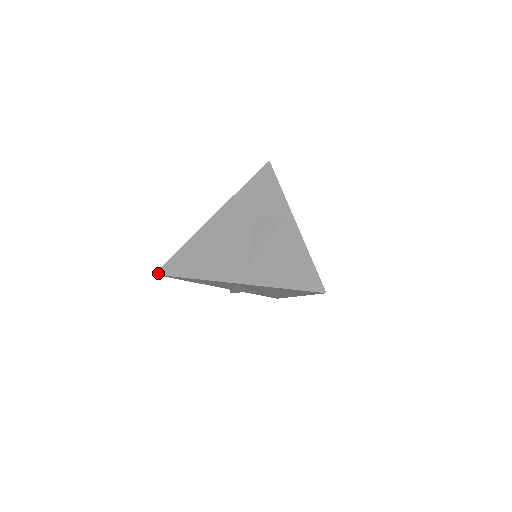
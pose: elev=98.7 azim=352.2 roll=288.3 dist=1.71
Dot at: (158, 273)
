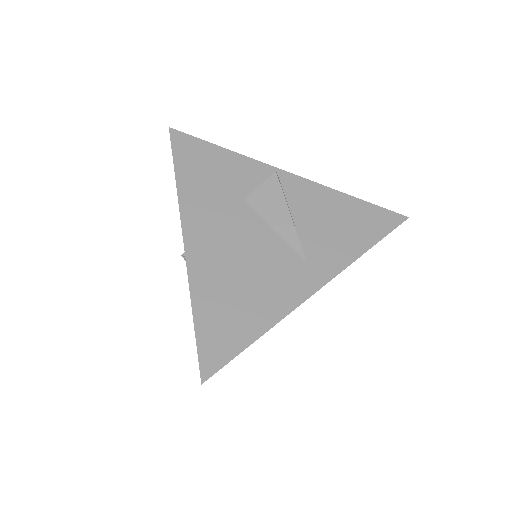
Dot at: (206, 376)
